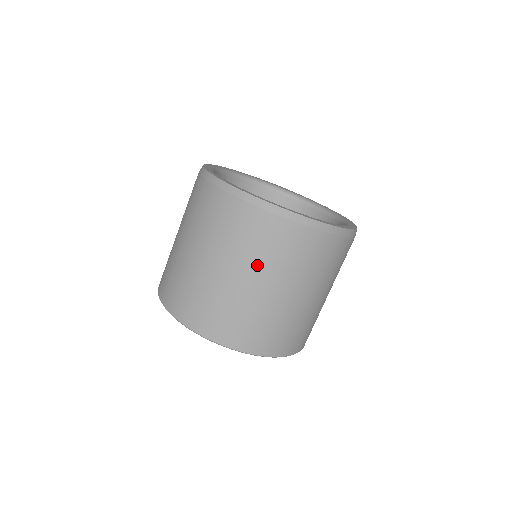
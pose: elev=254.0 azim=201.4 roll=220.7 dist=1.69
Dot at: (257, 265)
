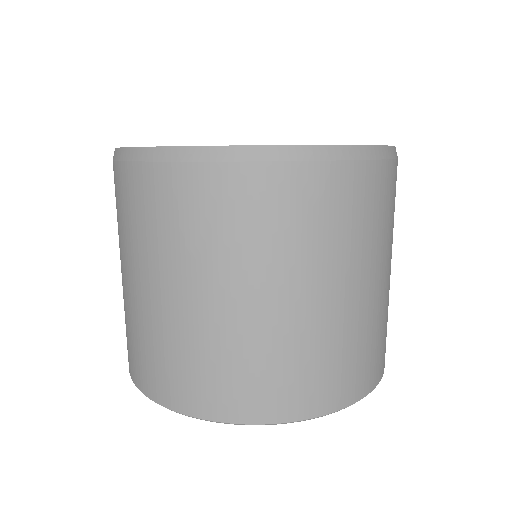
Dot at: (229, 265)
